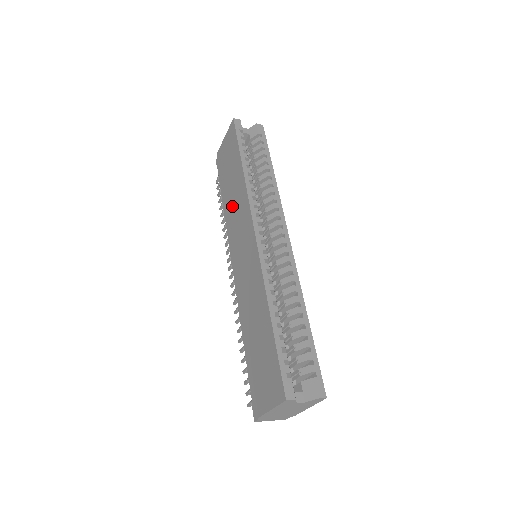
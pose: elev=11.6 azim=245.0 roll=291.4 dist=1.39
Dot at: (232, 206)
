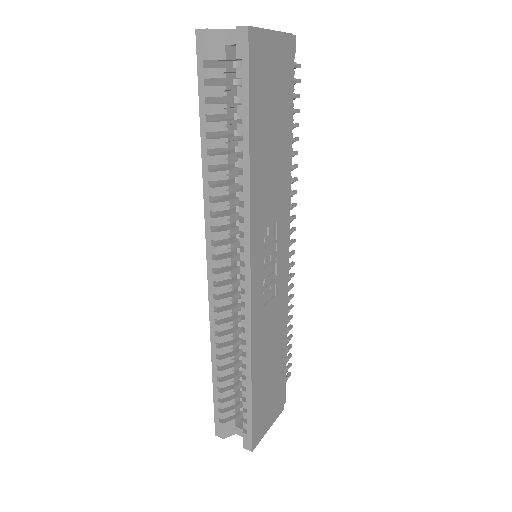
Dot at: occluded
